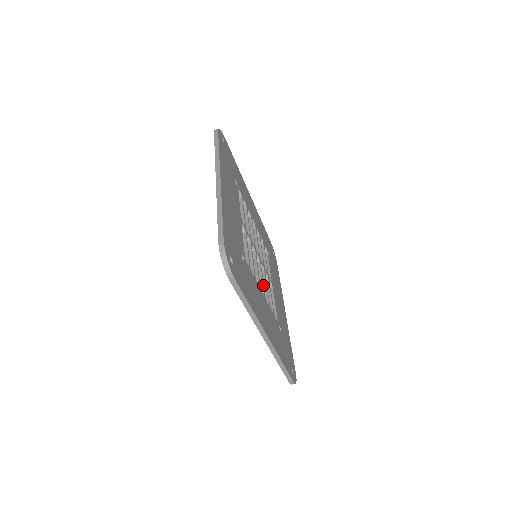
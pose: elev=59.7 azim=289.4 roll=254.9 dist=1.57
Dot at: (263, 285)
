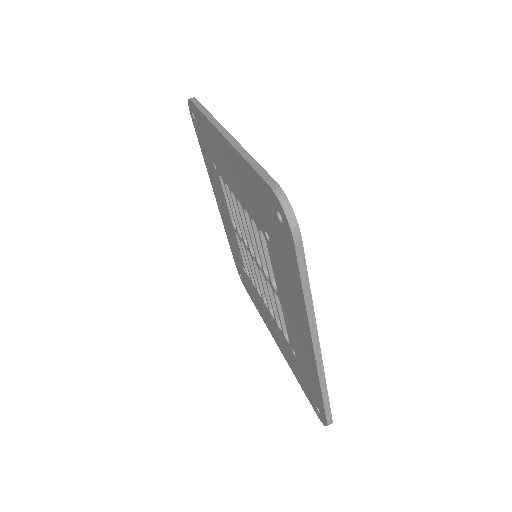
Dot at: occluded
